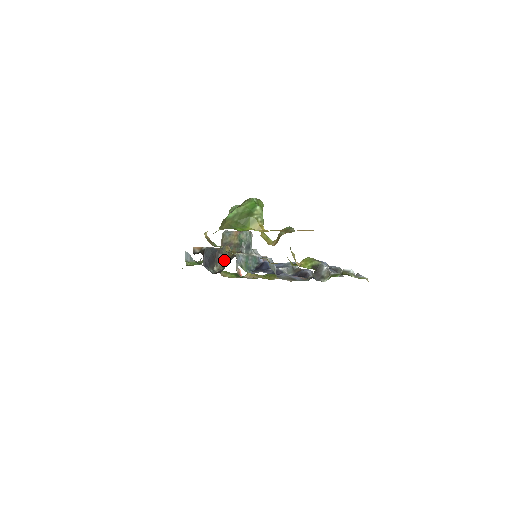
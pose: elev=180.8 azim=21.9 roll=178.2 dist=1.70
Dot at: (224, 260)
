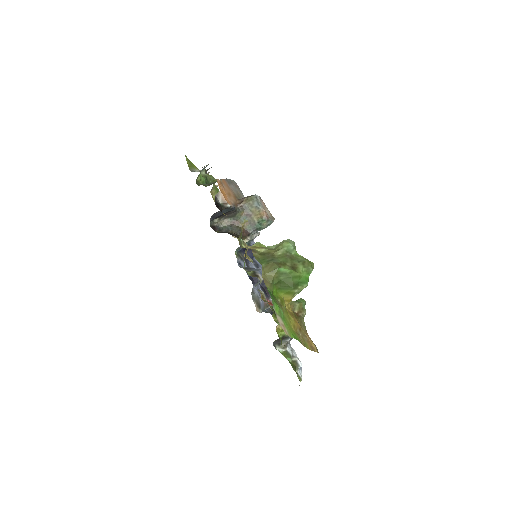
Dot at: (230, 221)
